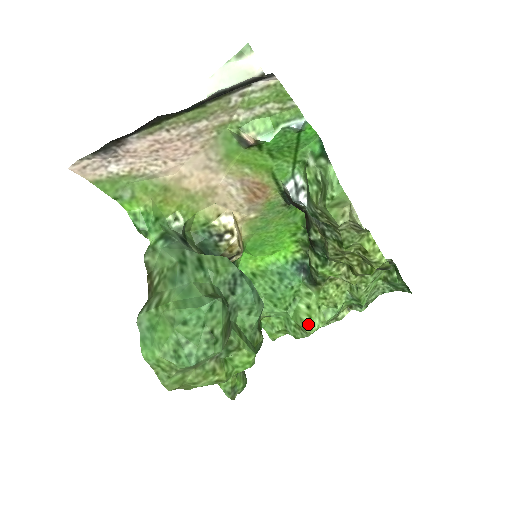
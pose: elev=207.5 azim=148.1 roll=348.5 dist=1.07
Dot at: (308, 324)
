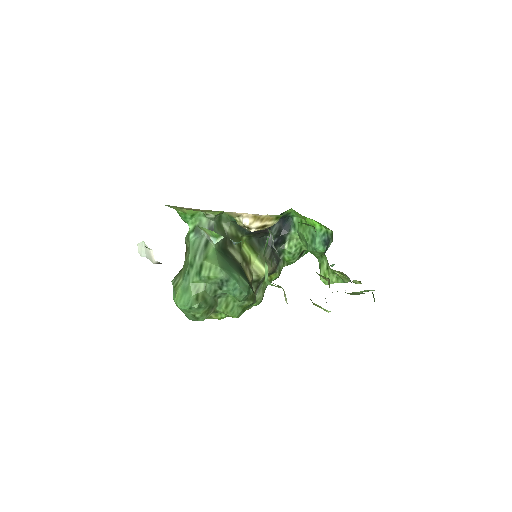
Dot at: (322, 279)
